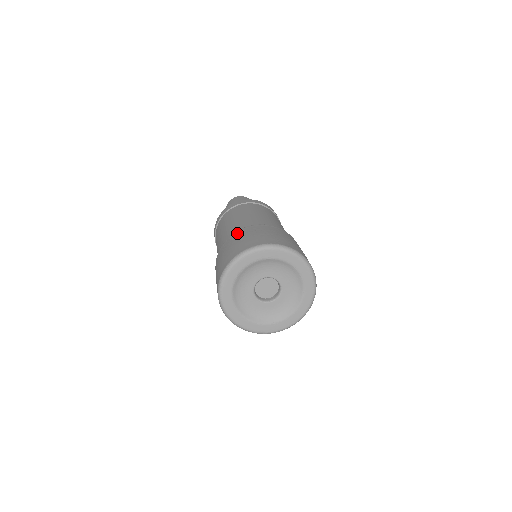
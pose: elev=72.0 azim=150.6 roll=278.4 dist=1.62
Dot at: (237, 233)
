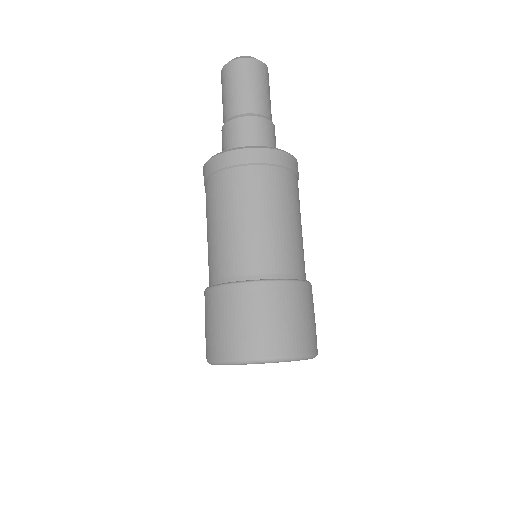
Dot at: (277, 290)
